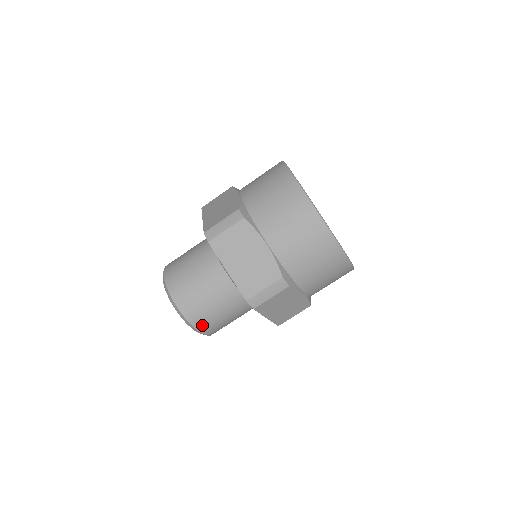
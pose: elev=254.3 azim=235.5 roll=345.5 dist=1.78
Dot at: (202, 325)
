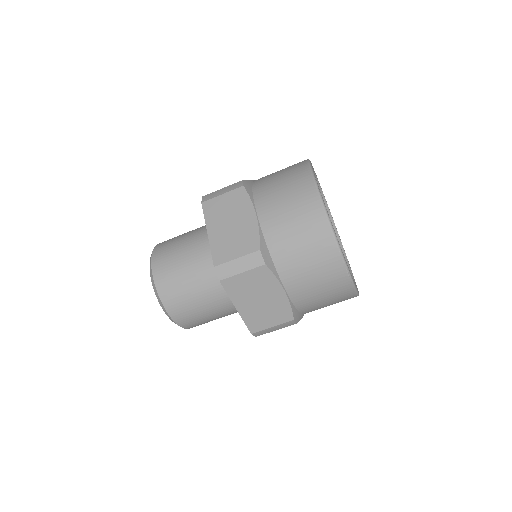
Dot at: (169, 300)
